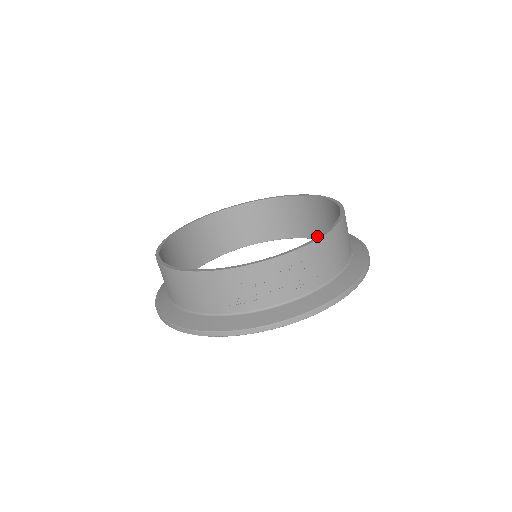
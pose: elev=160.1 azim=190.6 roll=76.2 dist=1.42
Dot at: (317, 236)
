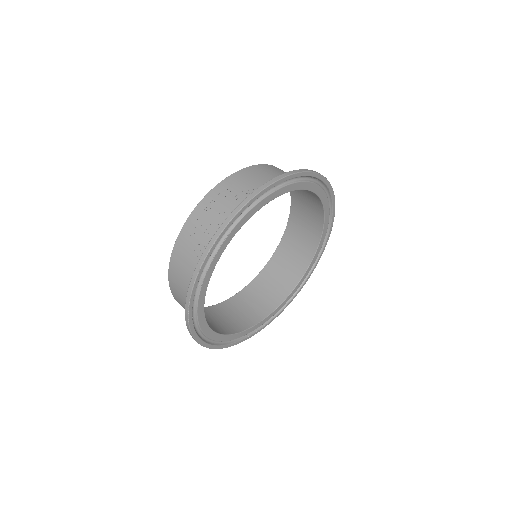
Dot at: (320, 226)
